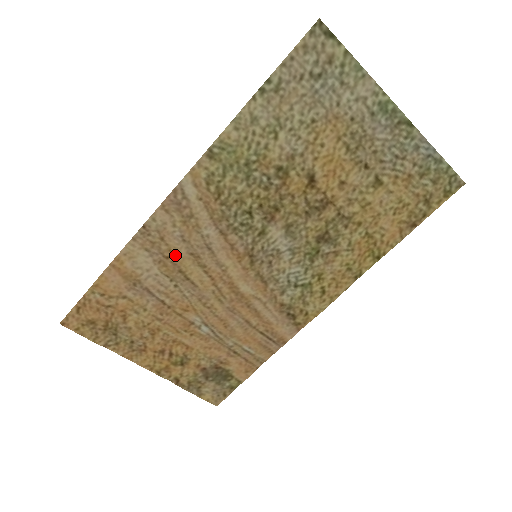
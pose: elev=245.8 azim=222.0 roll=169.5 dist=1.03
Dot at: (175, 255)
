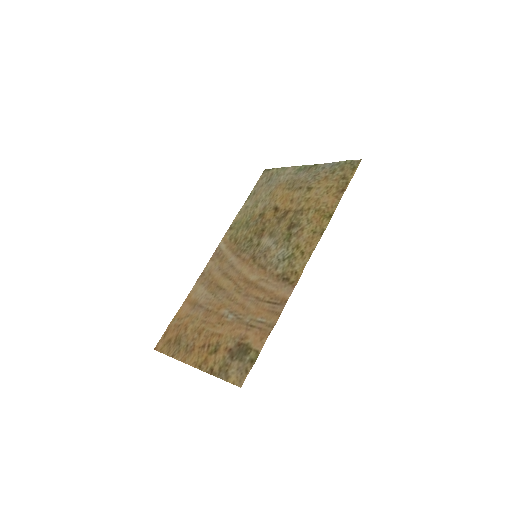
Dot at: (215, 279)
